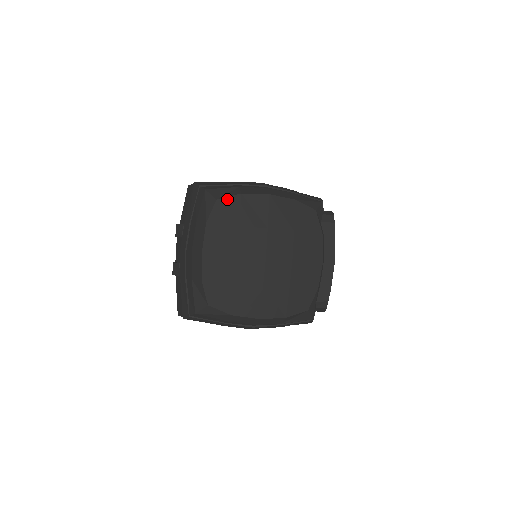
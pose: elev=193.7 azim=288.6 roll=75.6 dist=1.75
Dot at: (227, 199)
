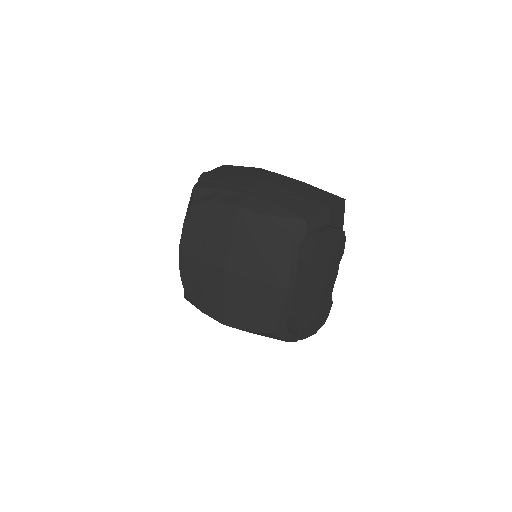
Dot at: (201, 203)
